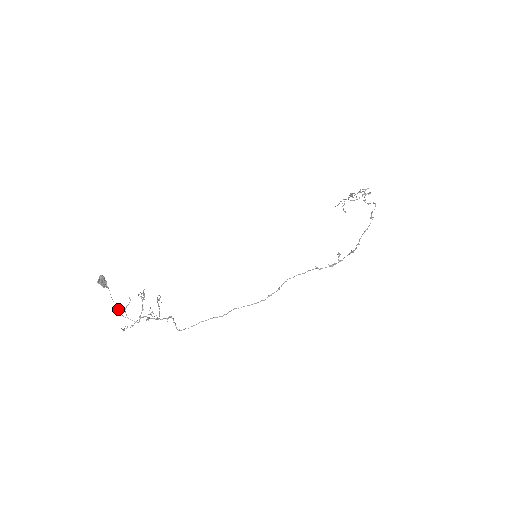
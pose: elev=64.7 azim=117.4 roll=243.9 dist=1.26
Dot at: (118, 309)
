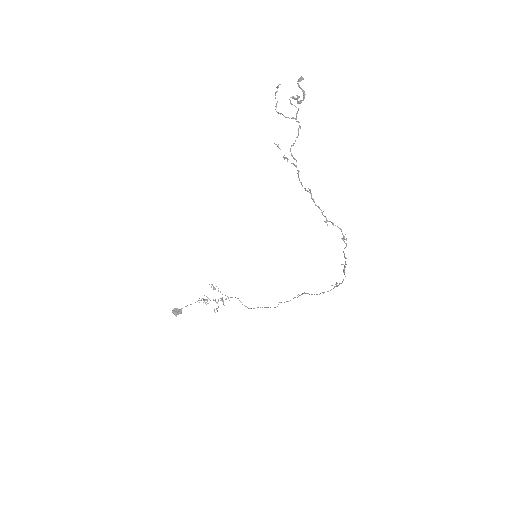
Dot at: occluded
